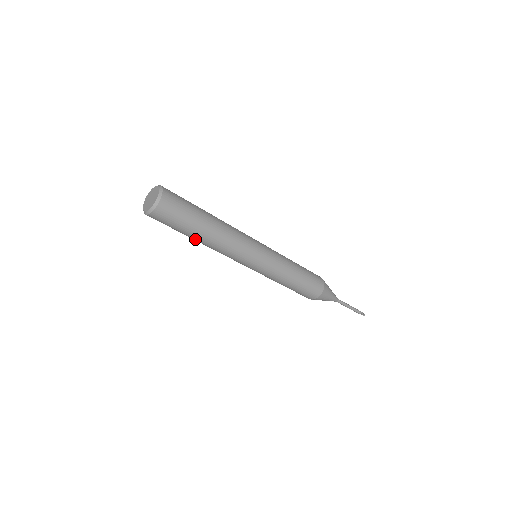
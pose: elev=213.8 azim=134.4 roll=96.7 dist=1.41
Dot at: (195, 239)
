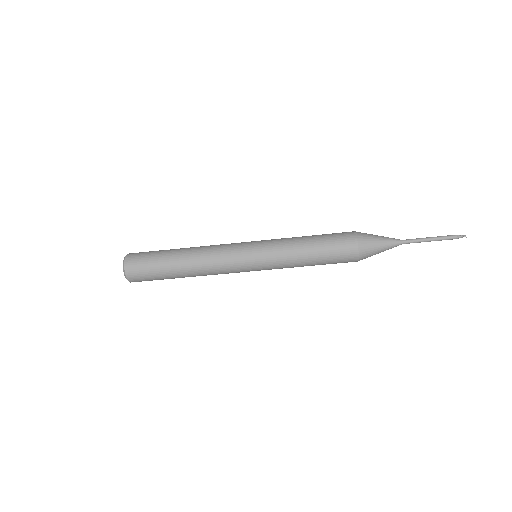
Dot at: (181, 276)
